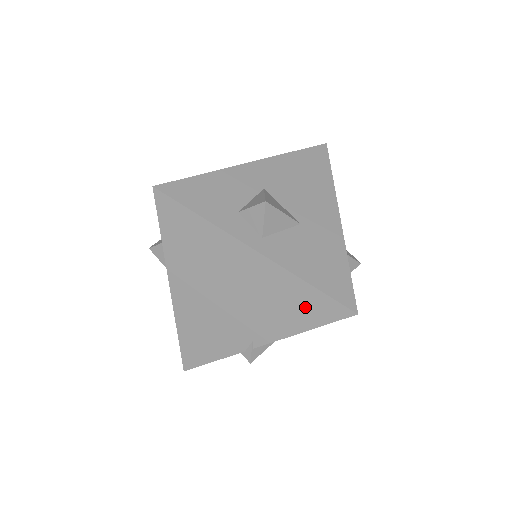
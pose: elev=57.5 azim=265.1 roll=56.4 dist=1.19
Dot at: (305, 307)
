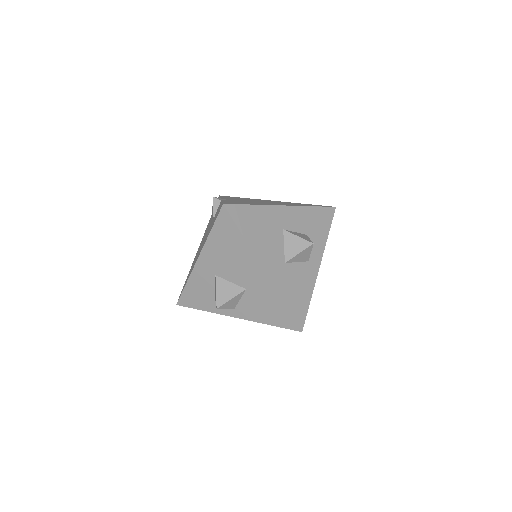
Dot at: occluded
